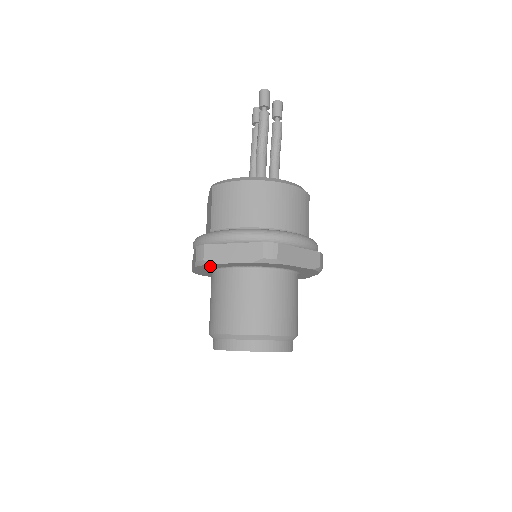
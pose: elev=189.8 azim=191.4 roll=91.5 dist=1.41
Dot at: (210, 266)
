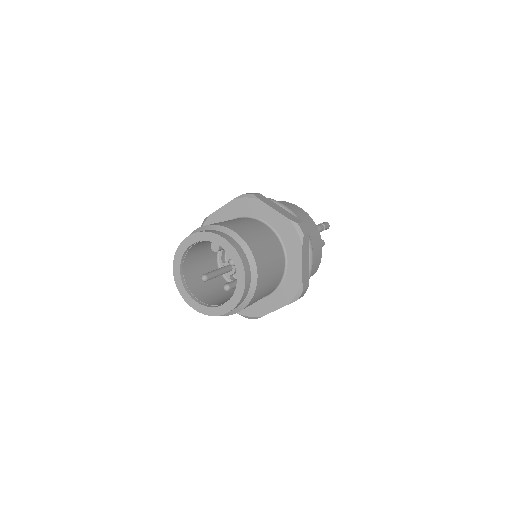
Dot at: (247, 206)
